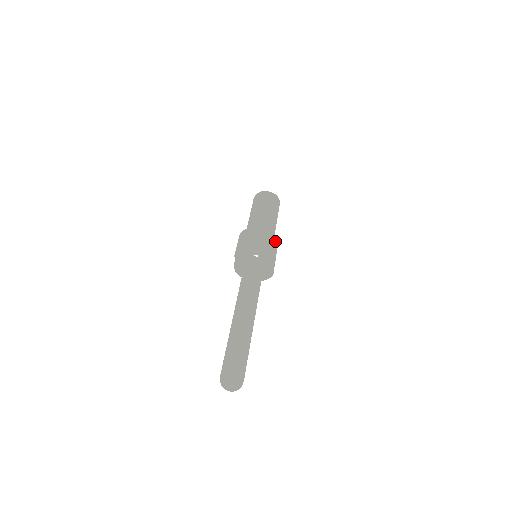
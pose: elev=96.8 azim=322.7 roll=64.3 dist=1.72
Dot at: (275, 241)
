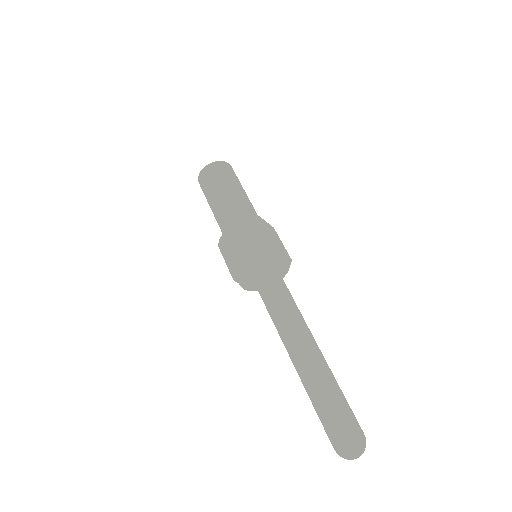
Dot at: (261, 225)
